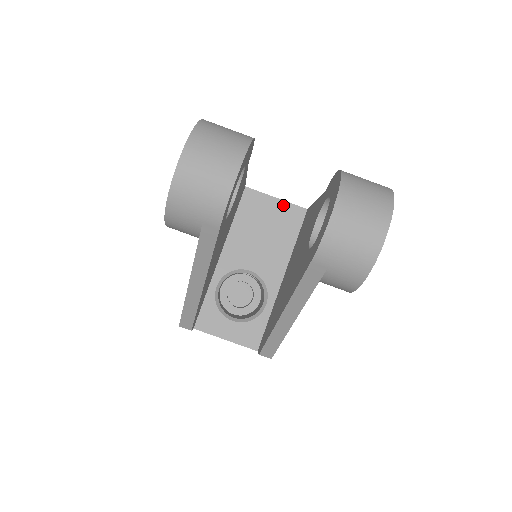
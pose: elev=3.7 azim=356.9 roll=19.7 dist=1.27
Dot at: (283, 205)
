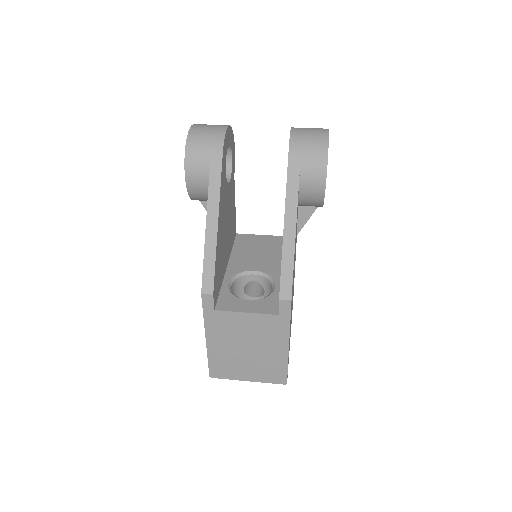
Dot at: (268, 237)
